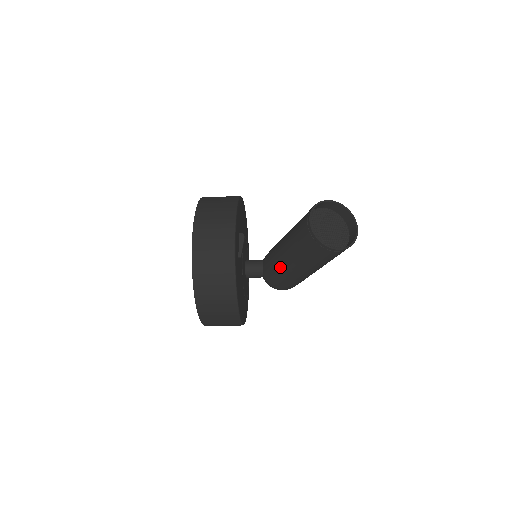
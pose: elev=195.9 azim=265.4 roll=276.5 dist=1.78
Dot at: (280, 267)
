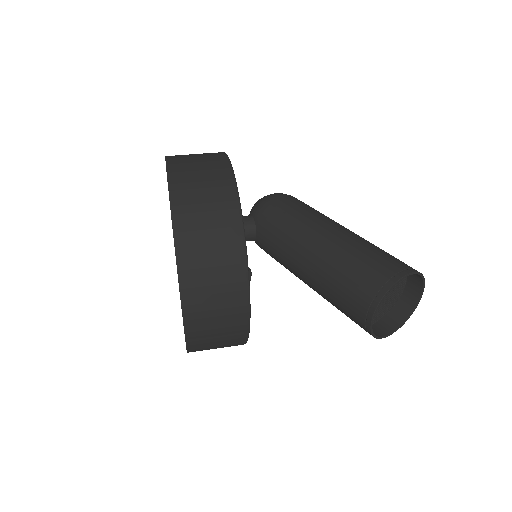
Dot at: (291, 272)
